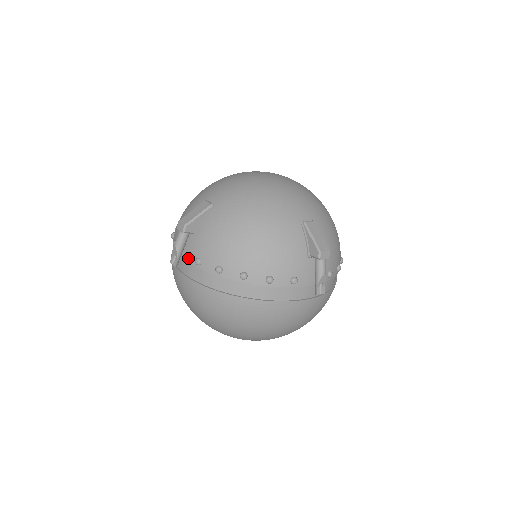
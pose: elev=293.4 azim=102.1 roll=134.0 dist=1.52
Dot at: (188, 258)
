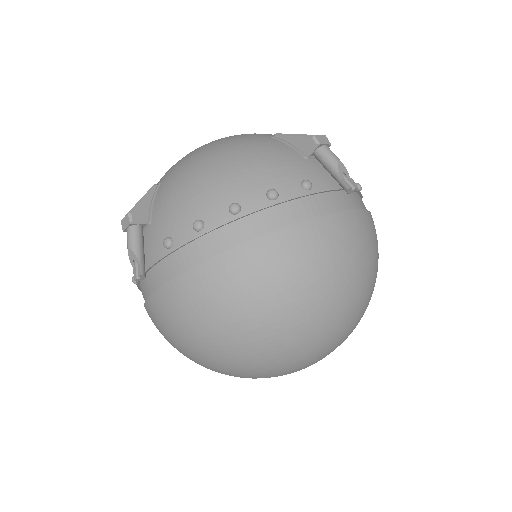
Dot at: (155, 256)
